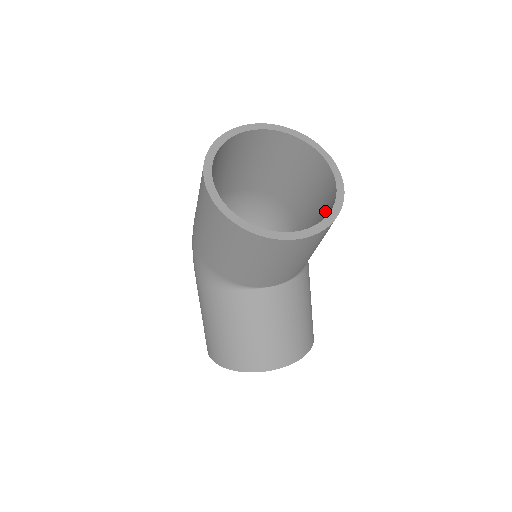
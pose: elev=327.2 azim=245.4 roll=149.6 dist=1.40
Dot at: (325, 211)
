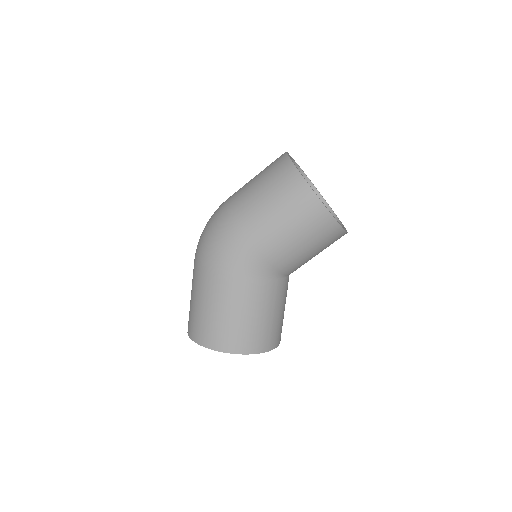
Dot at: occluded
